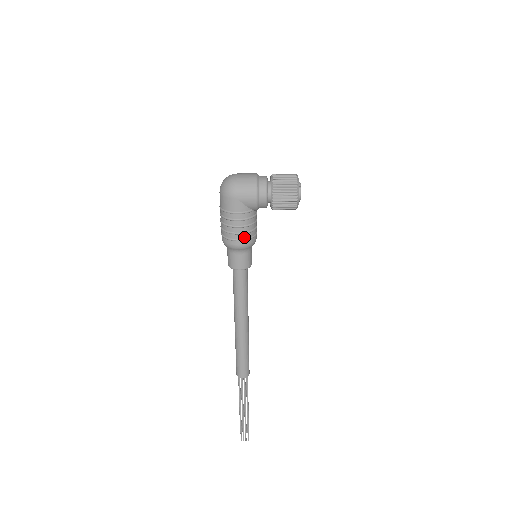
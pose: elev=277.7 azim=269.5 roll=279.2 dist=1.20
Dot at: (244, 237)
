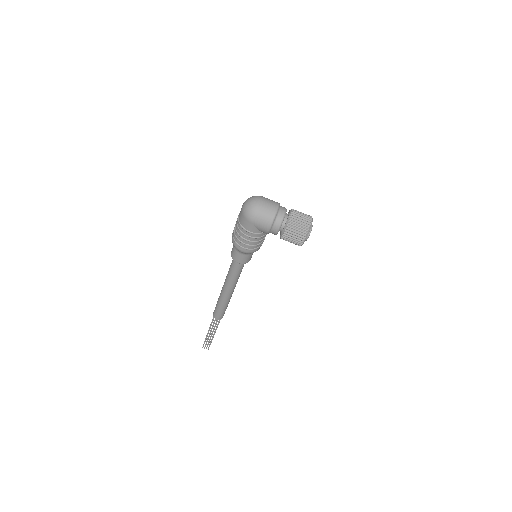
Dot at: (249, 248)
